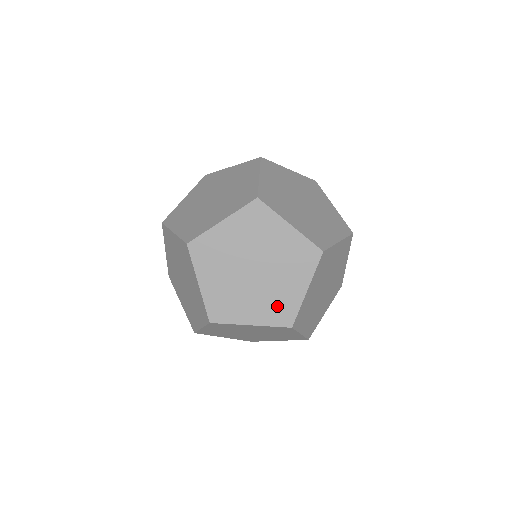
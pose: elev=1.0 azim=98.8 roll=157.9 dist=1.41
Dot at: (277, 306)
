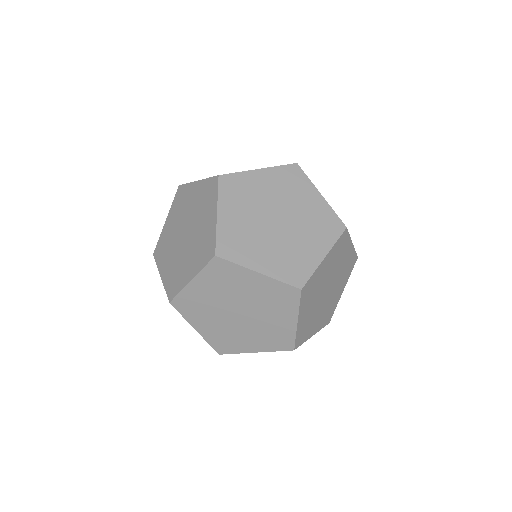
Dot at: (328, 312)
